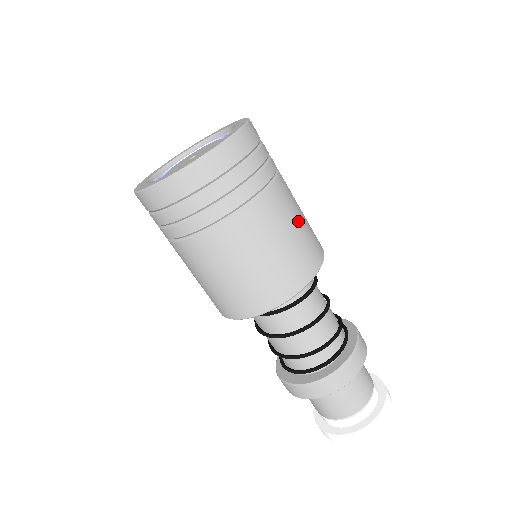
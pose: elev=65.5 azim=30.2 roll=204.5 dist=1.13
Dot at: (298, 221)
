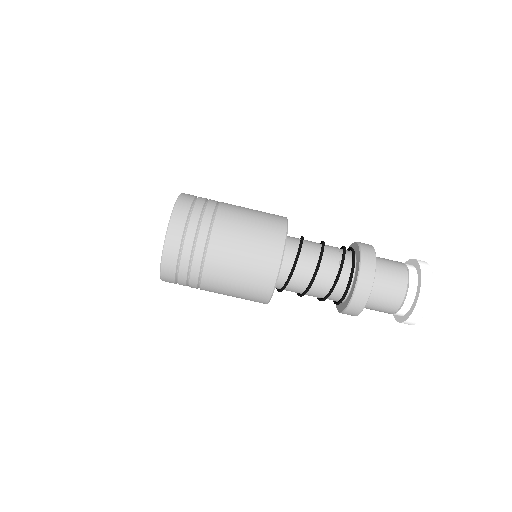
Dot at: (246, 236)
